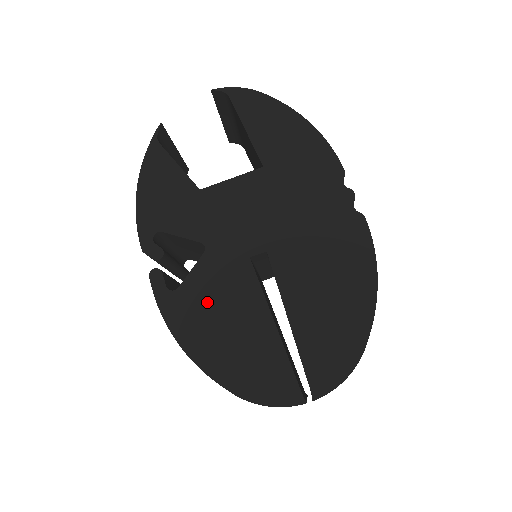
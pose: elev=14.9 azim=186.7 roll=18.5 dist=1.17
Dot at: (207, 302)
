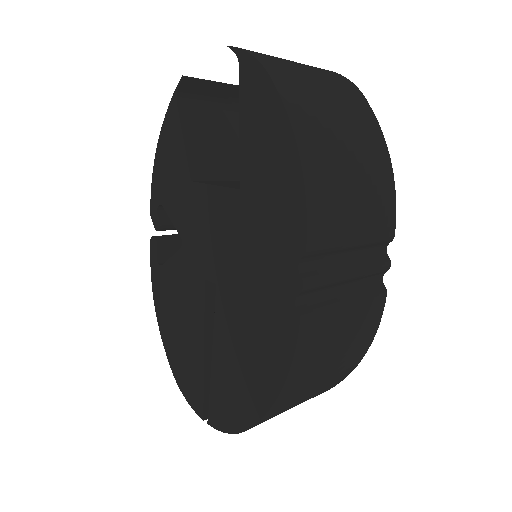
Dot at: (173, 292)
